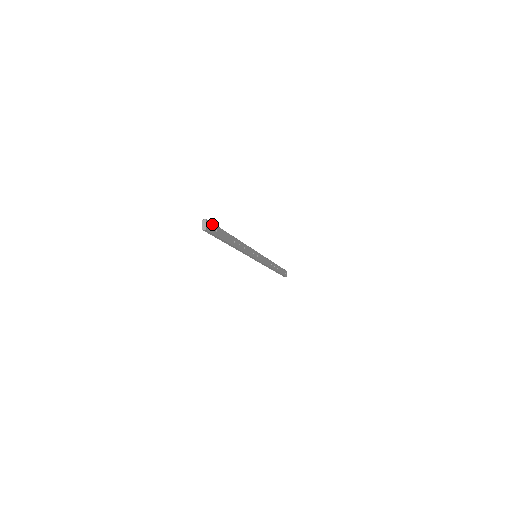
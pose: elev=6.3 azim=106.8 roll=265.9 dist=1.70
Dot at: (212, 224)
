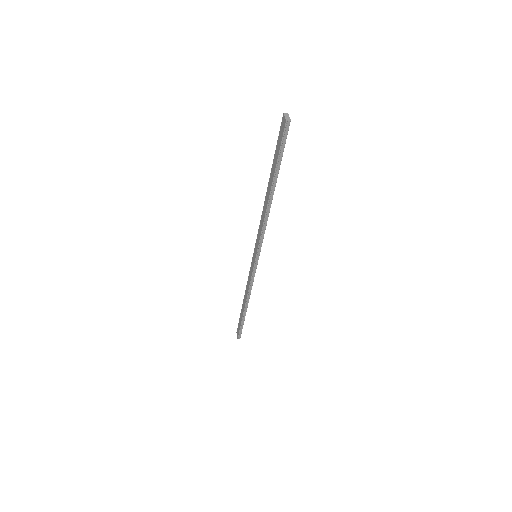
Dot at: occluded
